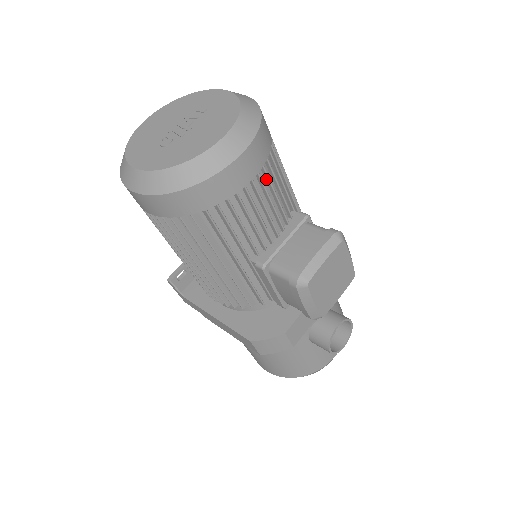
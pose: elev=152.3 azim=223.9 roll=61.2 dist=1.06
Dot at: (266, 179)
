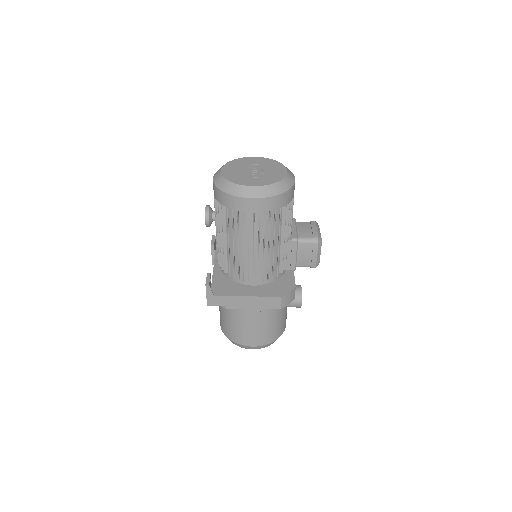
Dot at: occluded
